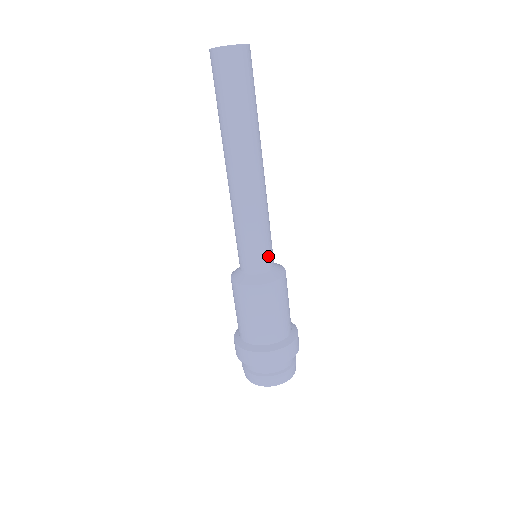
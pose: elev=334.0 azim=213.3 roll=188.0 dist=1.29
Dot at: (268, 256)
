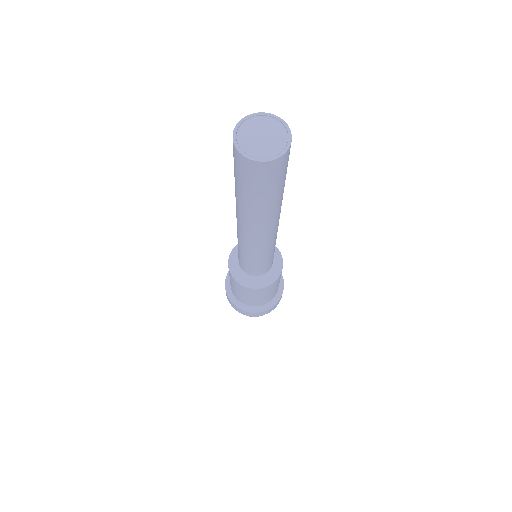
Dot at: (254, 271)
